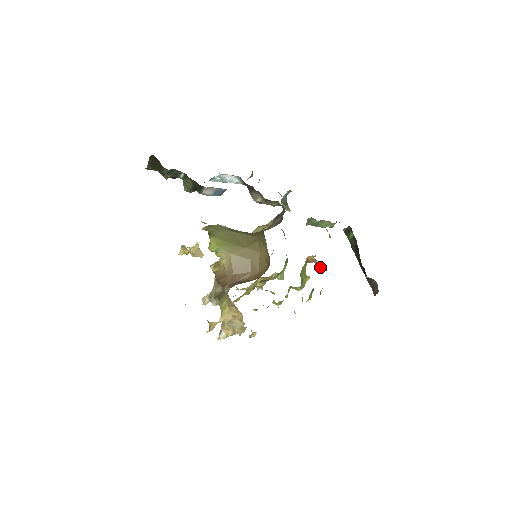
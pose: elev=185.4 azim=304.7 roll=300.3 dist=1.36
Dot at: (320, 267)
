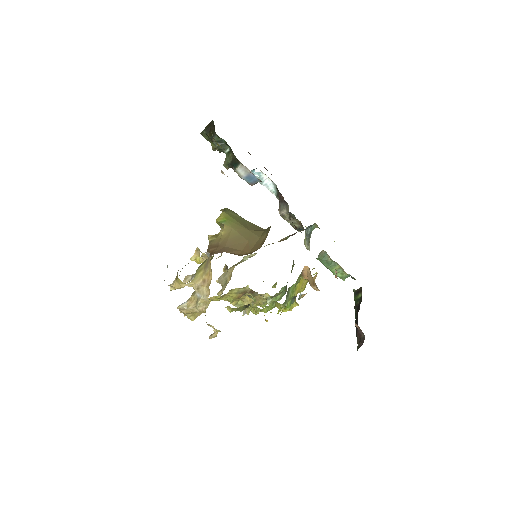
Dot at: (312, 285)
